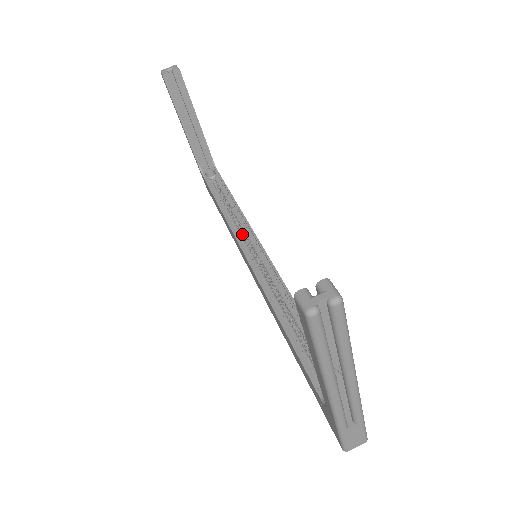
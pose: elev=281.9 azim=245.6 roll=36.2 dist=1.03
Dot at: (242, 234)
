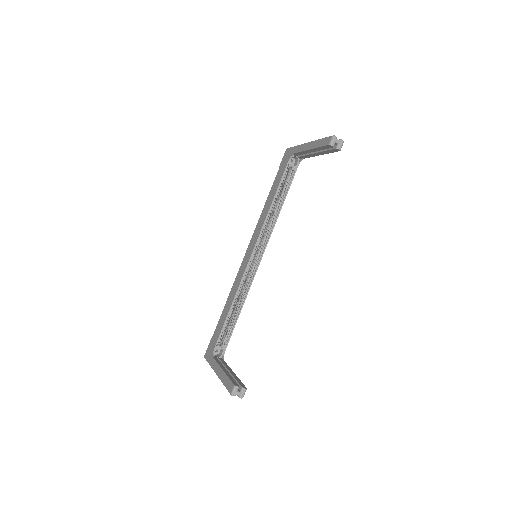
Dot at: (264, 230)
